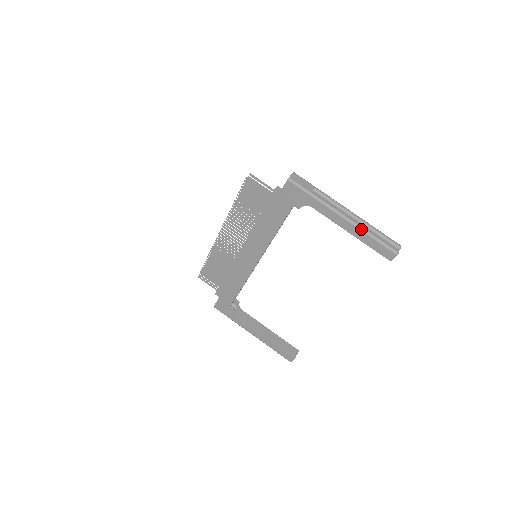
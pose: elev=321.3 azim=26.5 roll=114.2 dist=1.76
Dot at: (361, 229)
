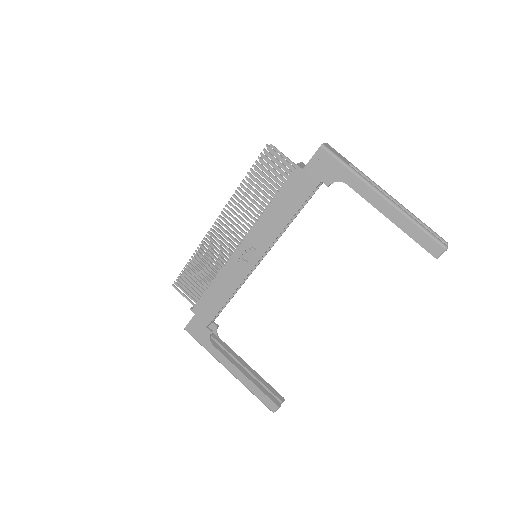
Dot at: (404, 213)
